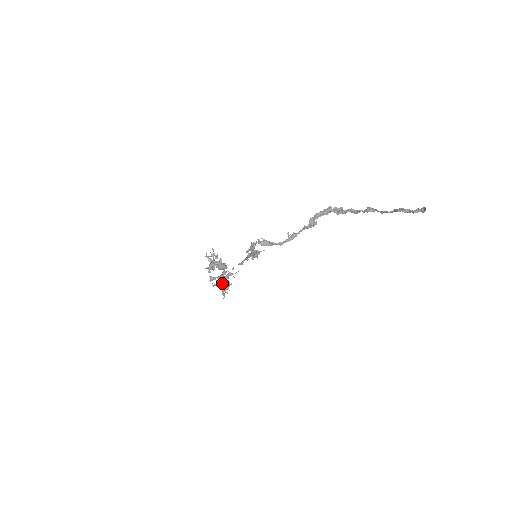
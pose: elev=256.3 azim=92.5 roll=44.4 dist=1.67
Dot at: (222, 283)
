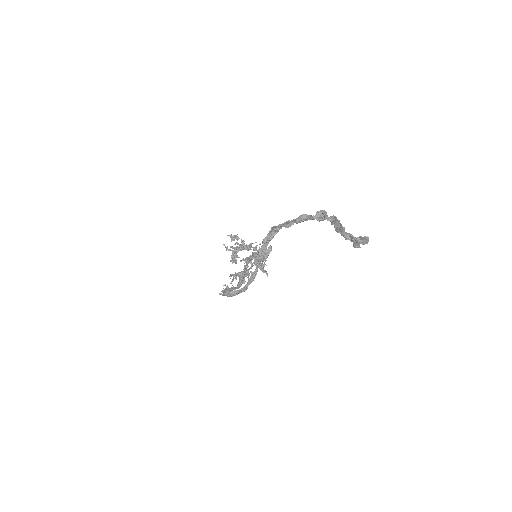
Dot at: (255, 264)
